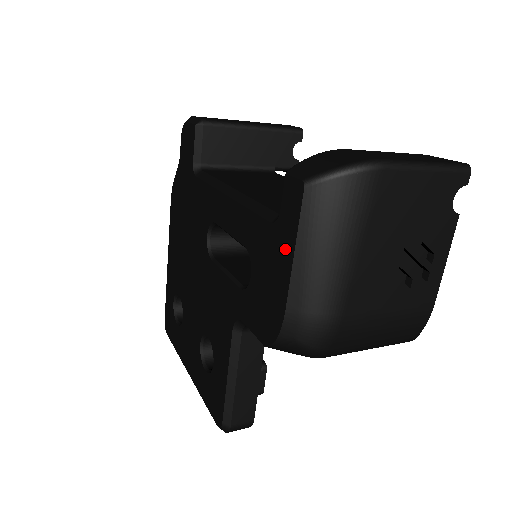
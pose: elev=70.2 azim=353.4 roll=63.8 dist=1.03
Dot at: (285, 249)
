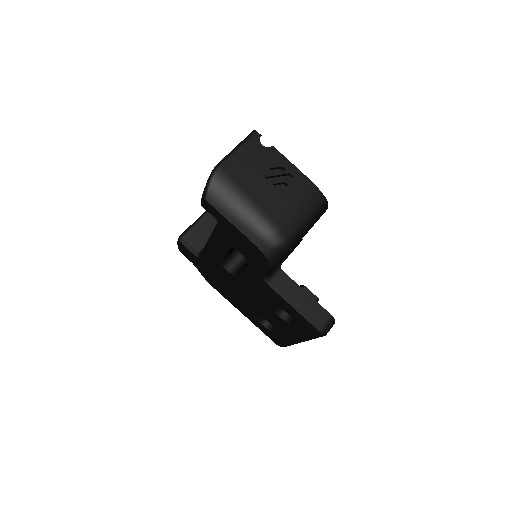
Dot at: (229, 226)
